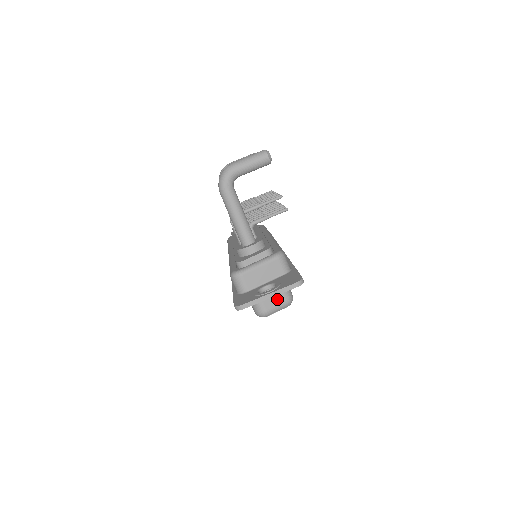
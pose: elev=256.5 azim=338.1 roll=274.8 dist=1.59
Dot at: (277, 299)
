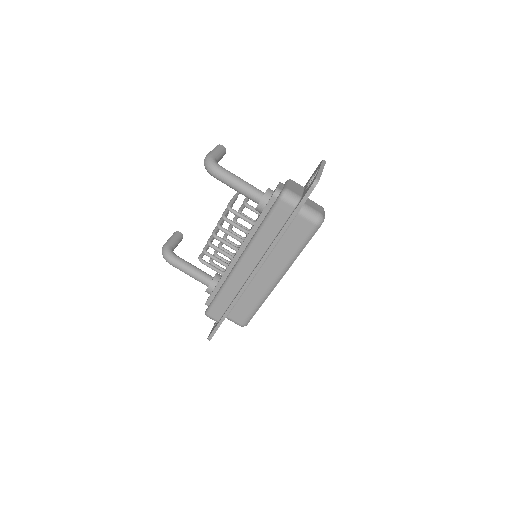
Dot at: (317, 206)
